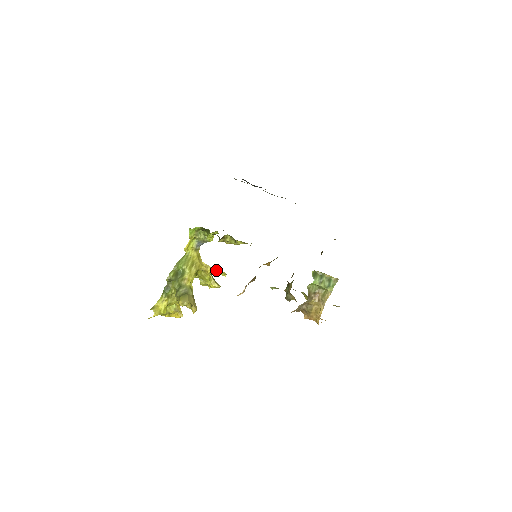
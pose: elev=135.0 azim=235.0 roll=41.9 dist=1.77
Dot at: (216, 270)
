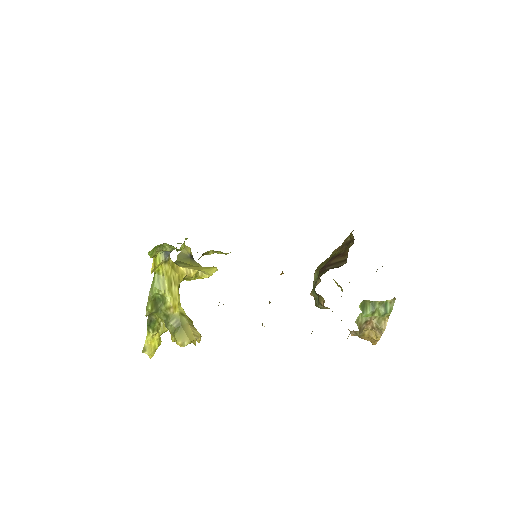
Dot at: (202, 270)
